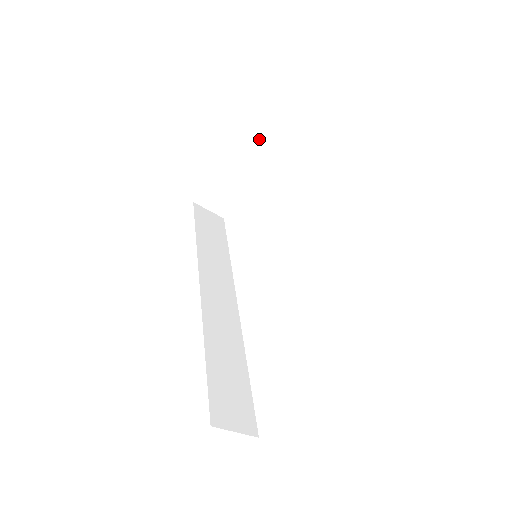
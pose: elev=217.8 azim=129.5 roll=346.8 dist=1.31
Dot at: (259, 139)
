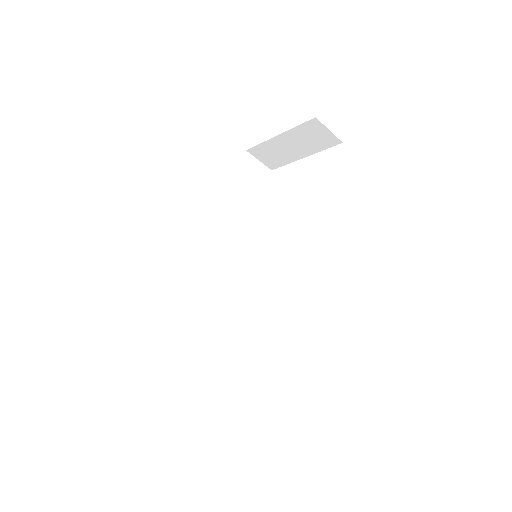
Dot at: (319, 128)
